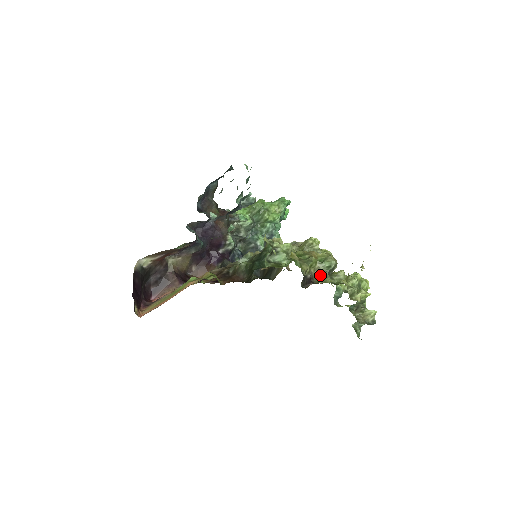
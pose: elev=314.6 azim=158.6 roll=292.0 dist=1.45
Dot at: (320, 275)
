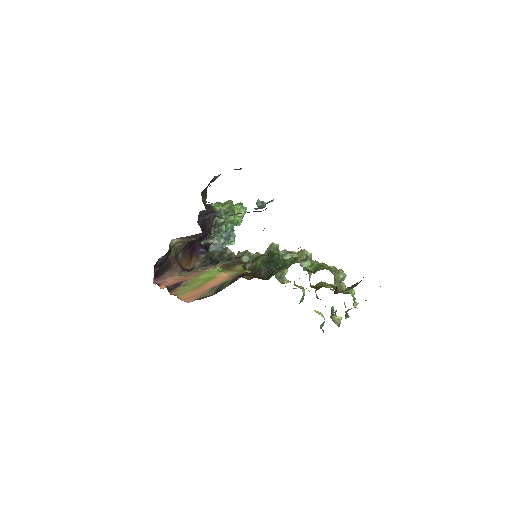
Dot at: (337, 284)
